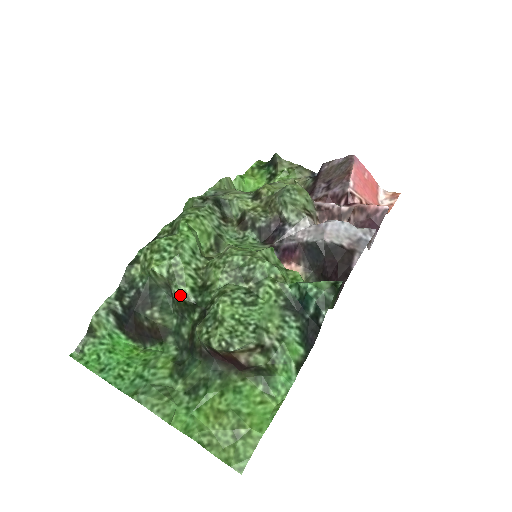
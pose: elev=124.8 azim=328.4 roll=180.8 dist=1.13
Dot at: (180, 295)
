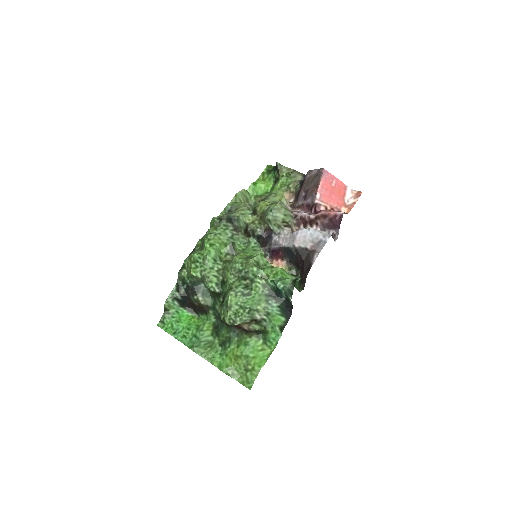
Dot at: (210, 288)
